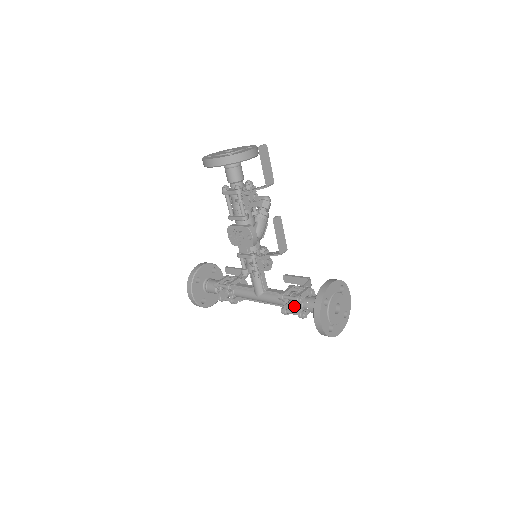
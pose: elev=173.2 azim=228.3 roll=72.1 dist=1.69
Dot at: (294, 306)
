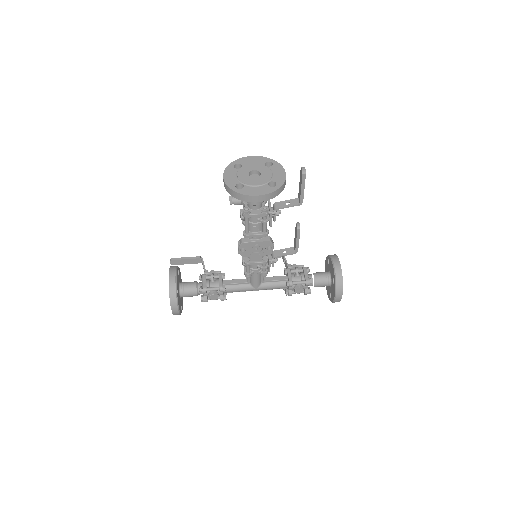
Dot at: (303, 288)
